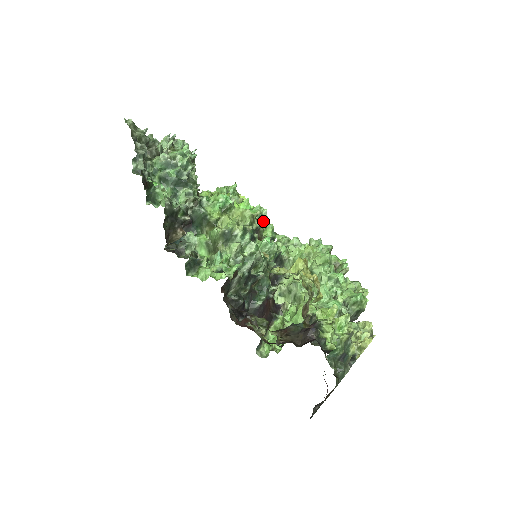
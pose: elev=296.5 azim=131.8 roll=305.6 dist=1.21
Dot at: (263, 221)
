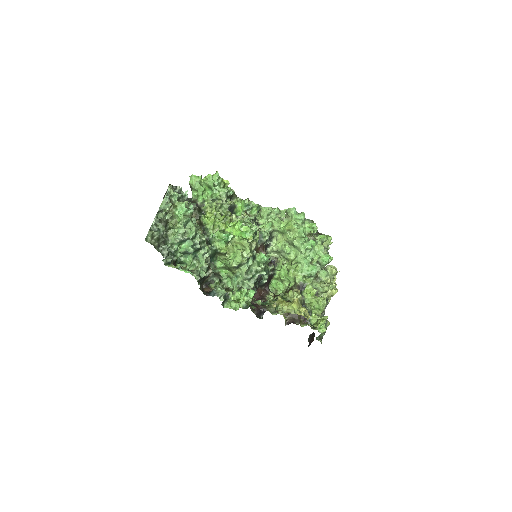
Dot at: (256, 234)
